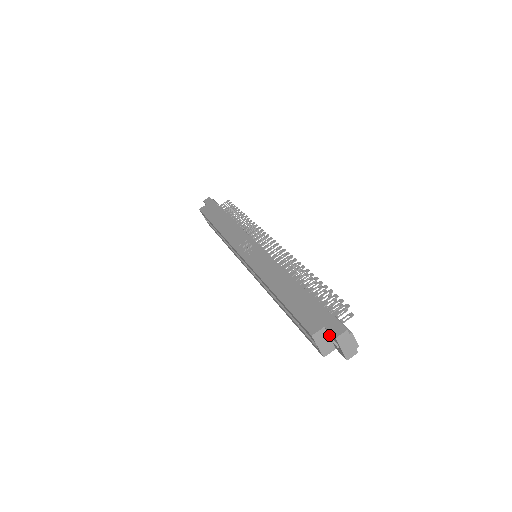
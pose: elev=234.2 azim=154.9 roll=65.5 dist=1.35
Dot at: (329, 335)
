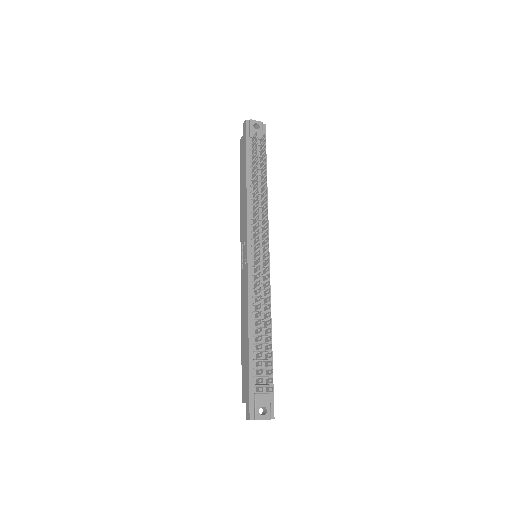
Dot at: occluded
